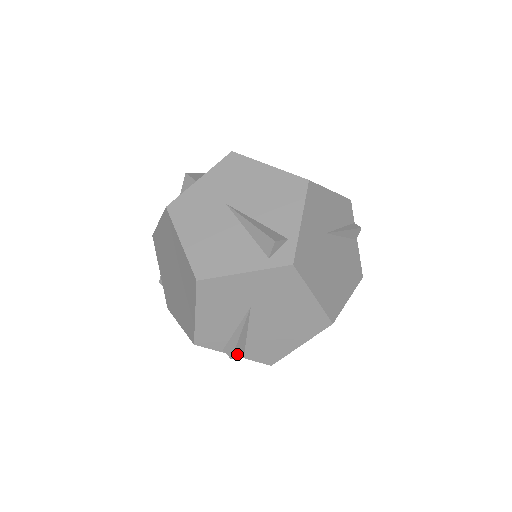
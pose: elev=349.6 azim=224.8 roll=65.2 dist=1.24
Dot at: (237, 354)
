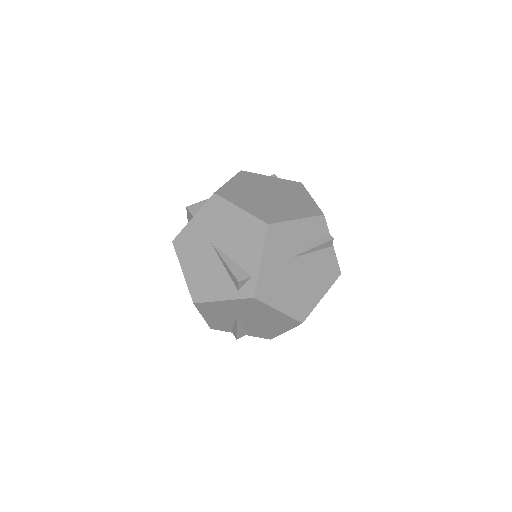
Dot at: (241, 336)
